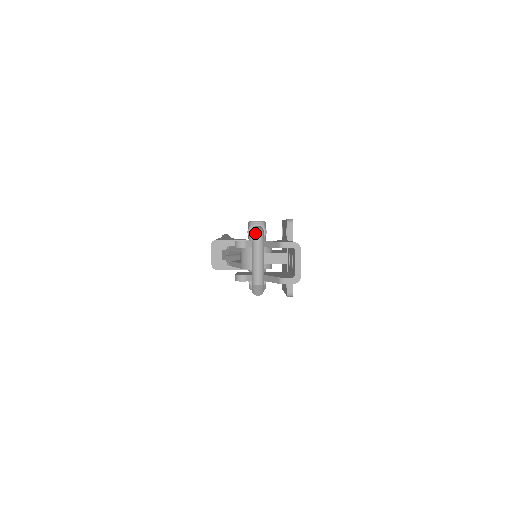
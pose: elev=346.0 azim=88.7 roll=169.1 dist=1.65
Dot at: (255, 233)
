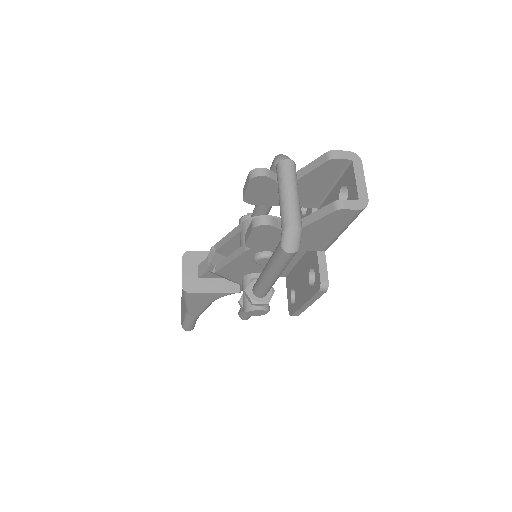
Dot at: occluded
